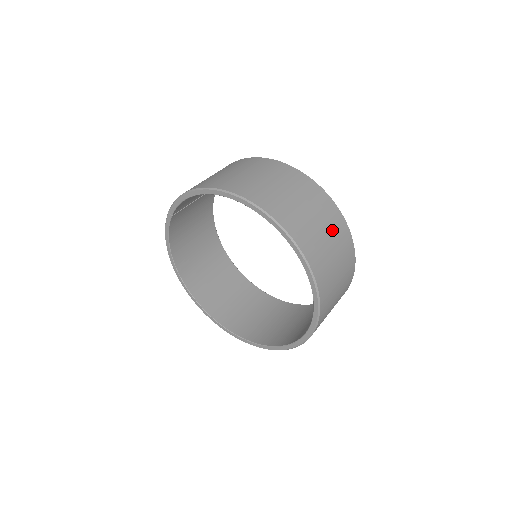
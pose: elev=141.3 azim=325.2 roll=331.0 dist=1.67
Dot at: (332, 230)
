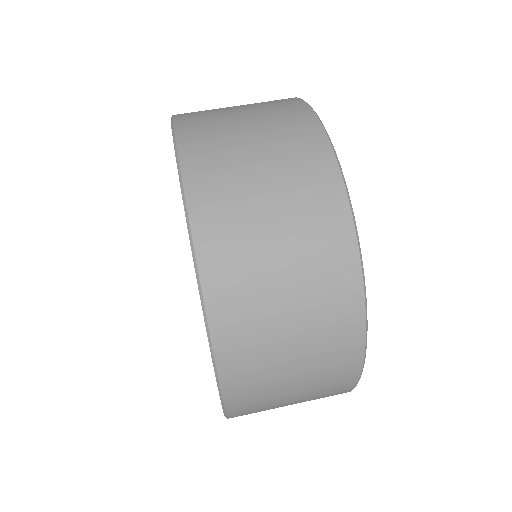
Dot at: (290, 180)
